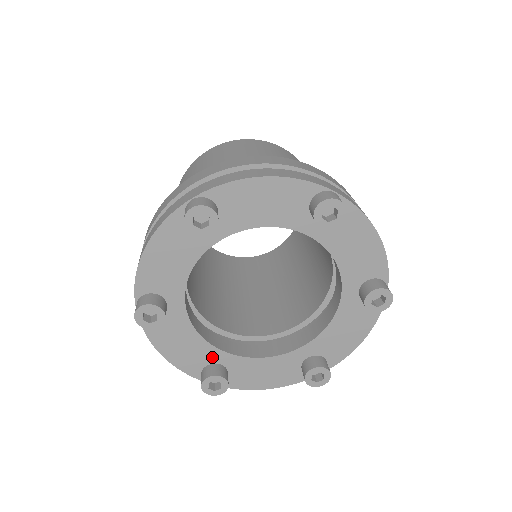
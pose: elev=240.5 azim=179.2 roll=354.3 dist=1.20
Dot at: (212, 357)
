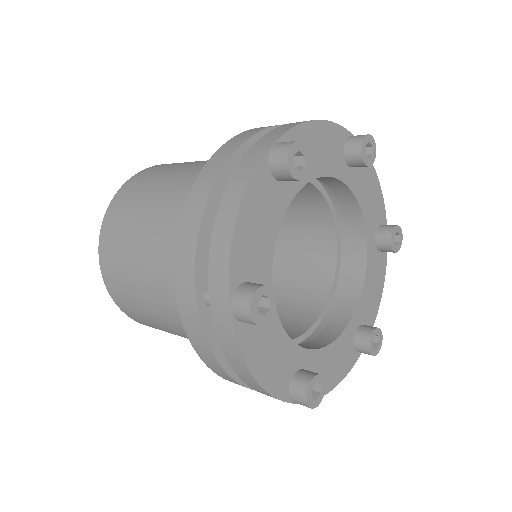
Dot at: (296, 361)
